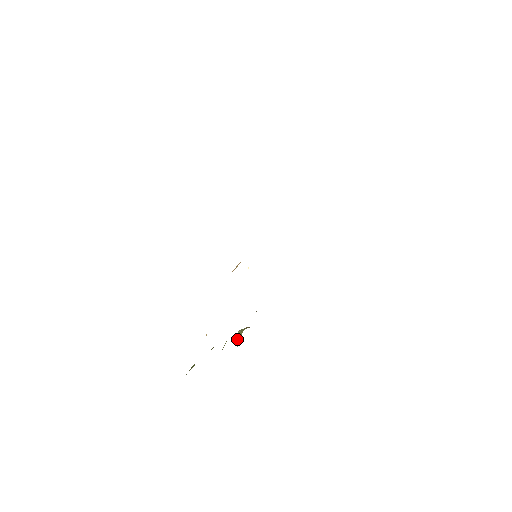
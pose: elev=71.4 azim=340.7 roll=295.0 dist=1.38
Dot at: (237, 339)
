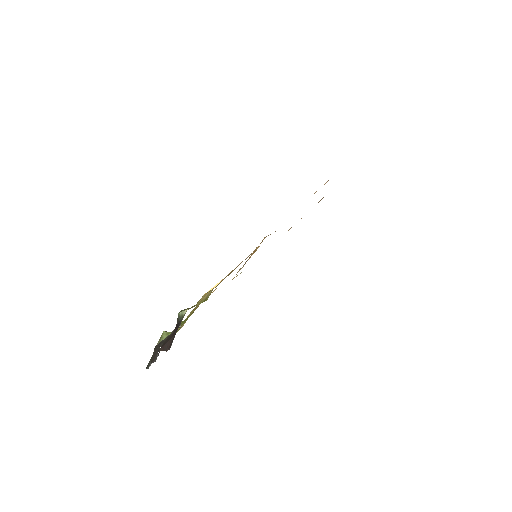
Dot at: (161, 338)
